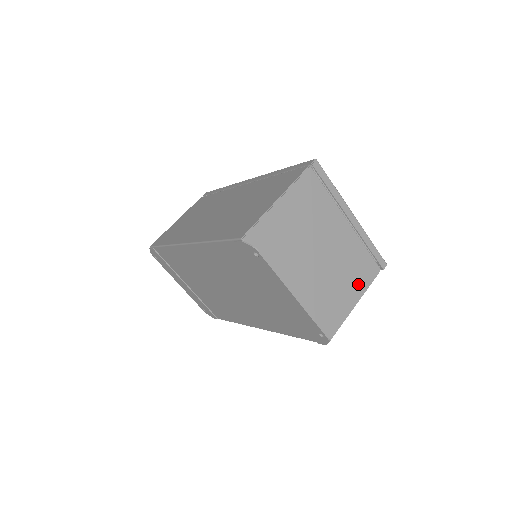
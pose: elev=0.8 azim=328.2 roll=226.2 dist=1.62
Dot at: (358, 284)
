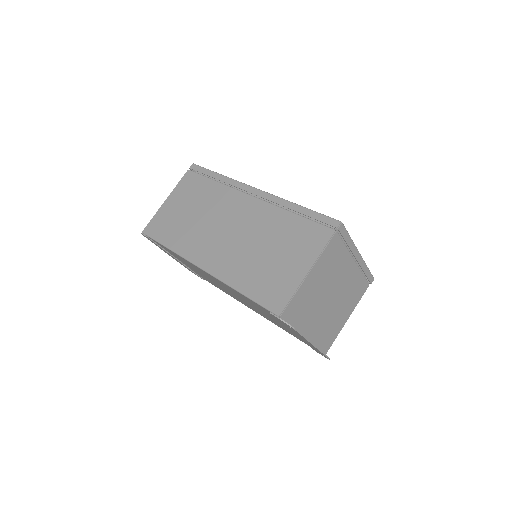
Dot at: (352, 304)
